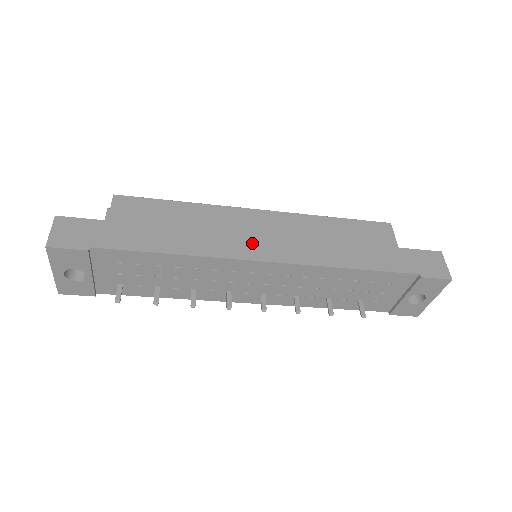
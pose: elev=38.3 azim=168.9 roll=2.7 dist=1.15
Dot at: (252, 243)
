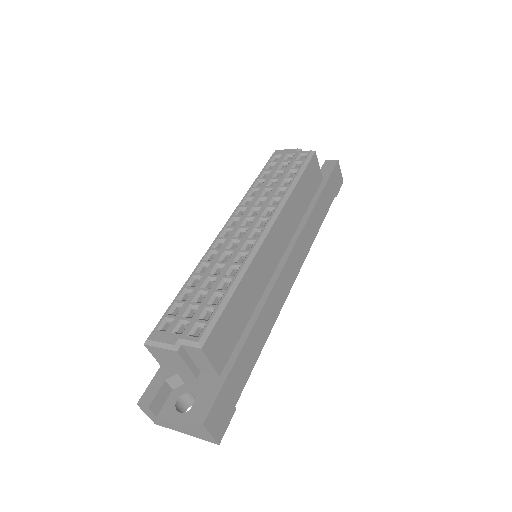
Dot at: (286, 275)
